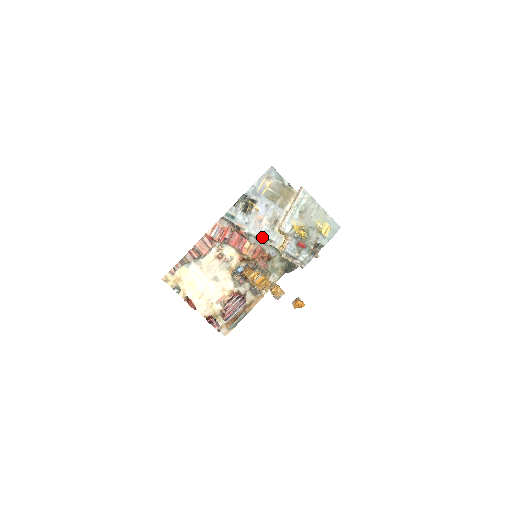
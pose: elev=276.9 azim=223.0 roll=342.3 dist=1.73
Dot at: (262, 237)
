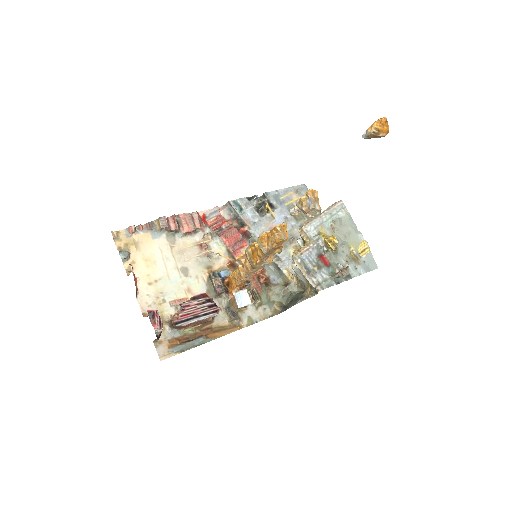
Dot at: occluded
